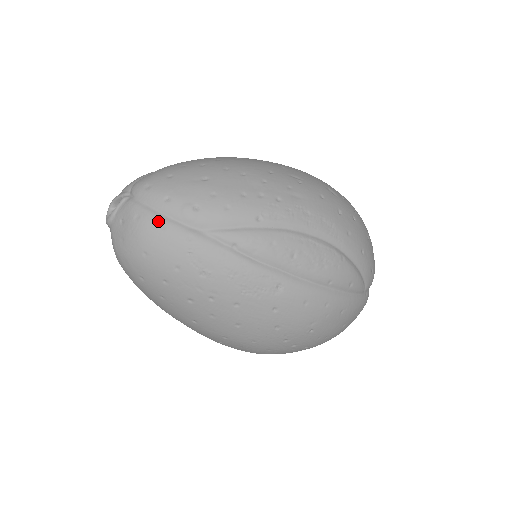
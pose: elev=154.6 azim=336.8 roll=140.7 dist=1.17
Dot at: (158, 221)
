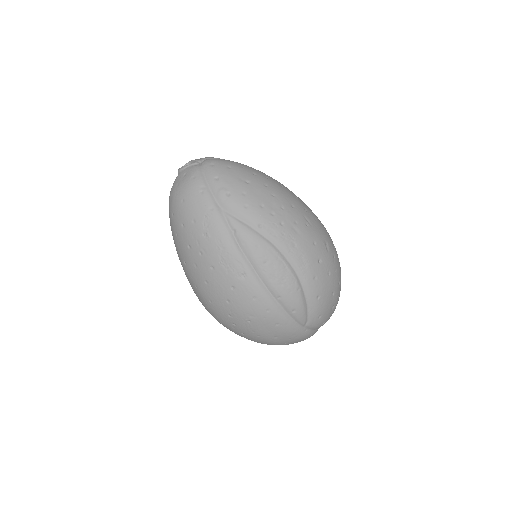
Dot at: (202, 187)
